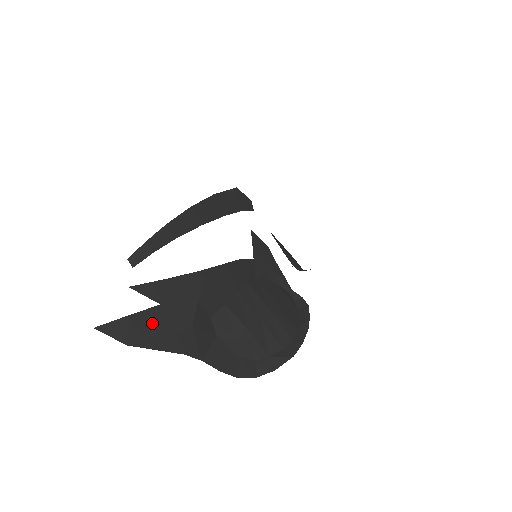
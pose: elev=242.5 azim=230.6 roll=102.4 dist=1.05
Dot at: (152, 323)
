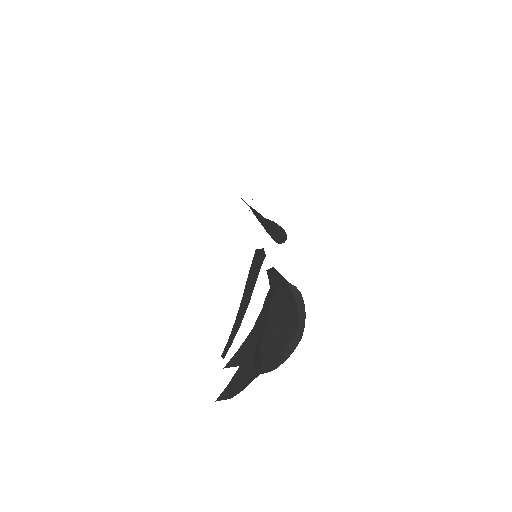
Dot at: (239, 379)
